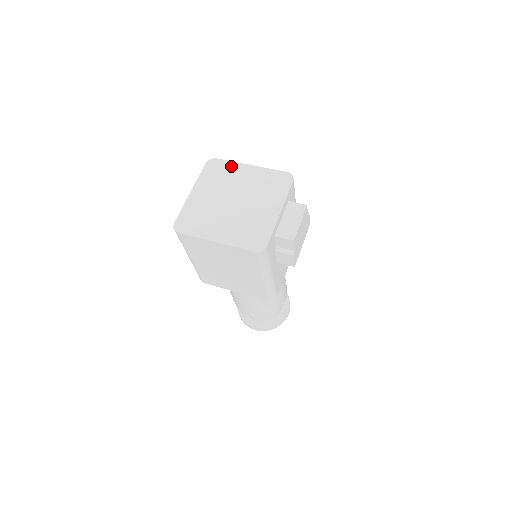
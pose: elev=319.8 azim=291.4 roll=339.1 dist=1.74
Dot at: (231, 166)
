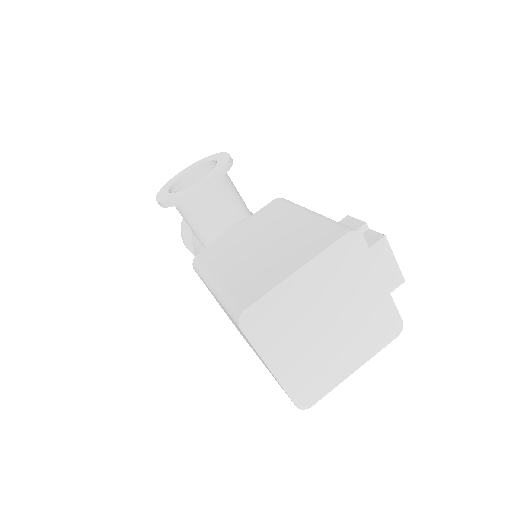
Dot at: (276, 298)
